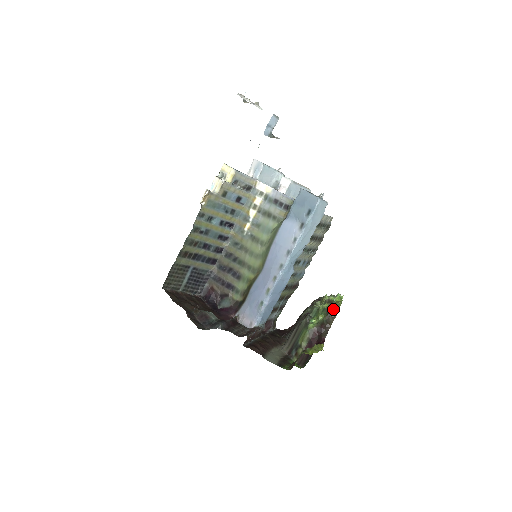
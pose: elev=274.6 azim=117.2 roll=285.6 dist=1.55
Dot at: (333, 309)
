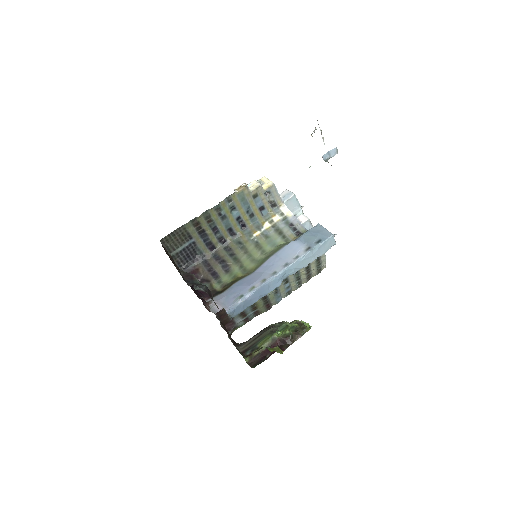
Dot at: (301, 330)
